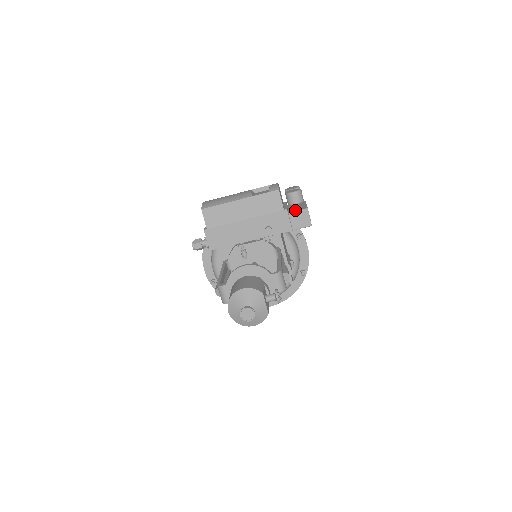
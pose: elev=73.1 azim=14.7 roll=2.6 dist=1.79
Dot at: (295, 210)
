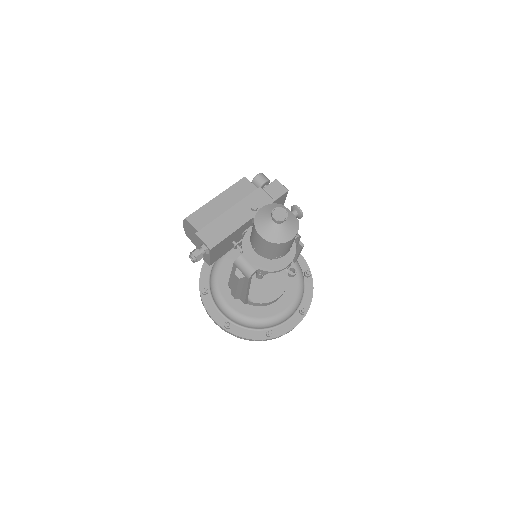
Dot at: (267, 186)
